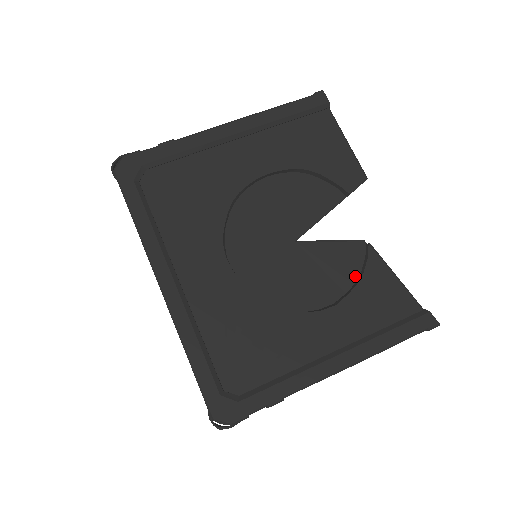
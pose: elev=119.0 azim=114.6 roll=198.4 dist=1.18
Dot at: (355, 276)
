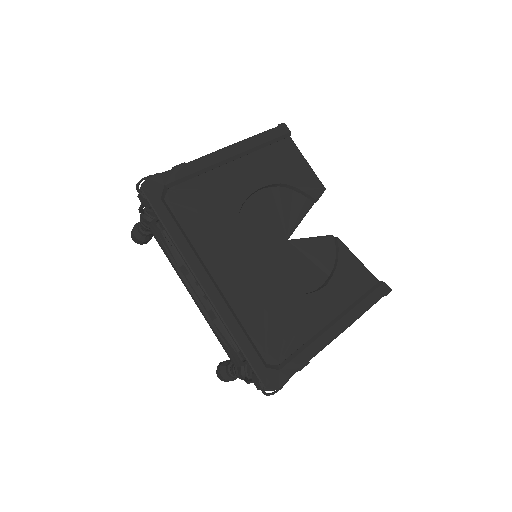
Dot at: (332, 262)
